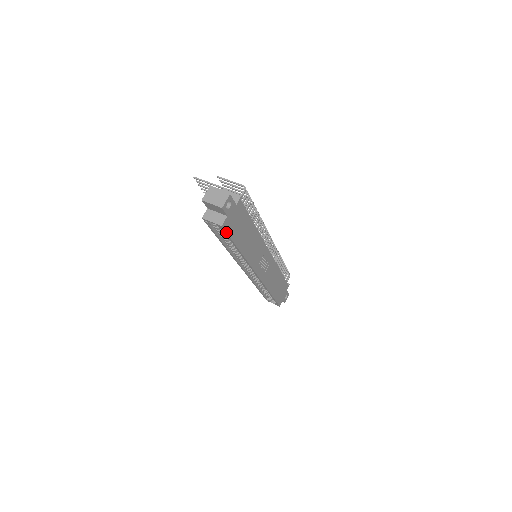
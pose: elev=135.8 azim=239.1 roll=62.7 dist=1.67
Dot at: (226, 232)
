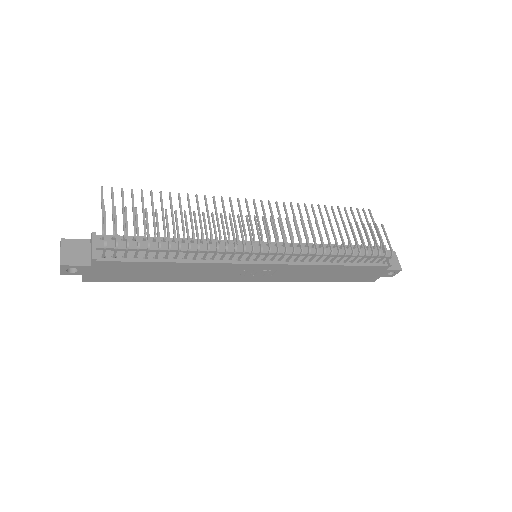
Dot at: (101, 281)
